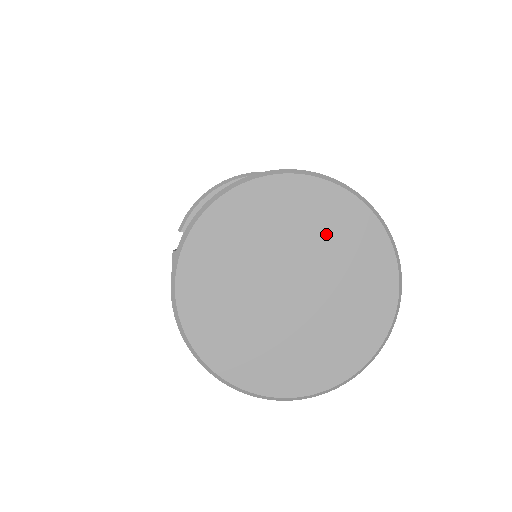
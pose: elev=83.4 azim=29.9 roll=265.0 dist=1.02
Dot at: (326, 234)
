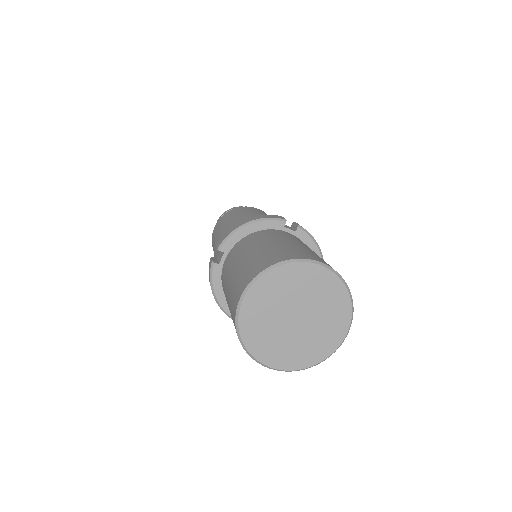
Dot at: (319, 294)
